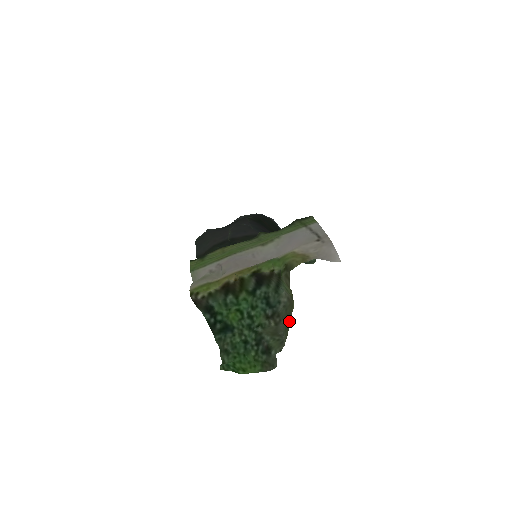
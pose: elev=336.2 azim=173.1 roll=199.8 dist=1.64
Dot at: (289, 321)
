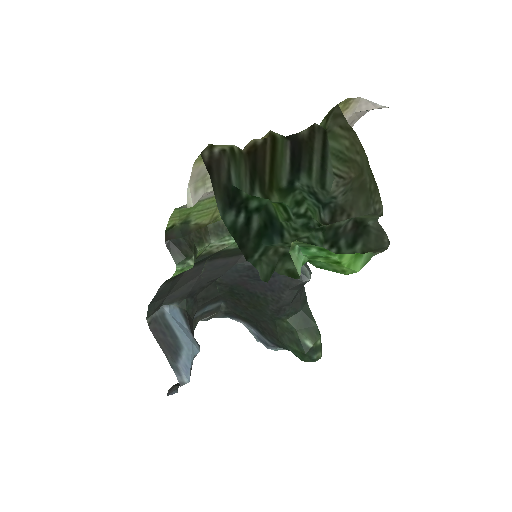
Dot at: (367, 184)
